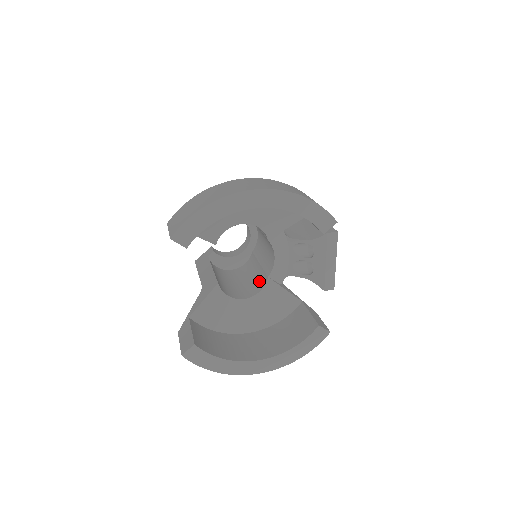
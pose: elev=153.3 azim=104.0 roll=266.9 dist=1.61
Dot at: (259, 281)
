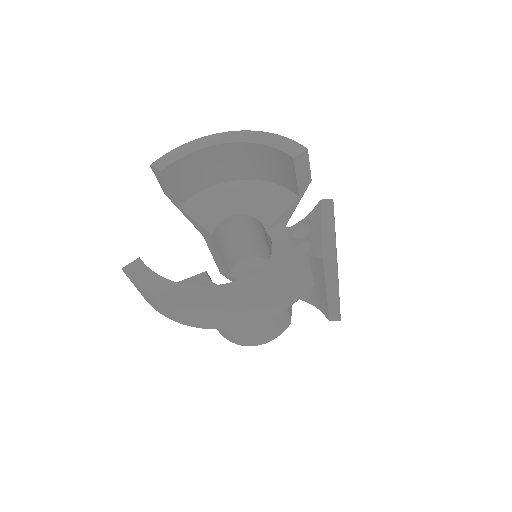
Dot at: occluded
